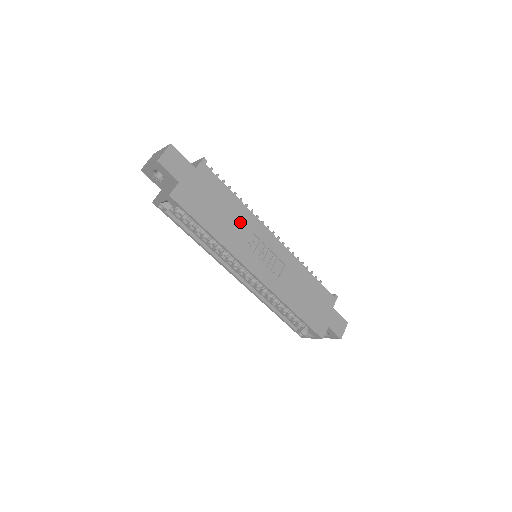
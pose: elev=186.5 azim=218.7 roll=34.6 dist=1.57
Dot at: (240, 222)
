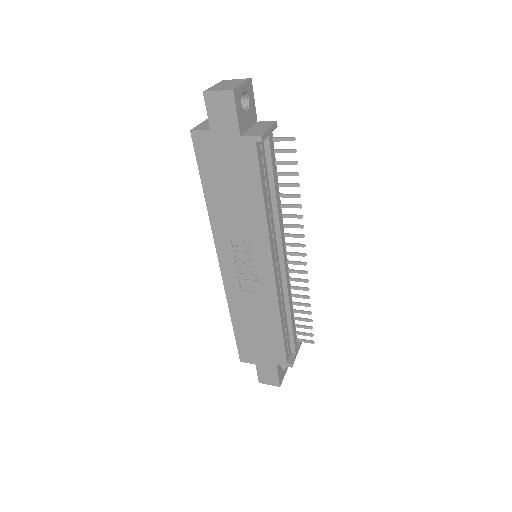
Dot at: (246, 220)
